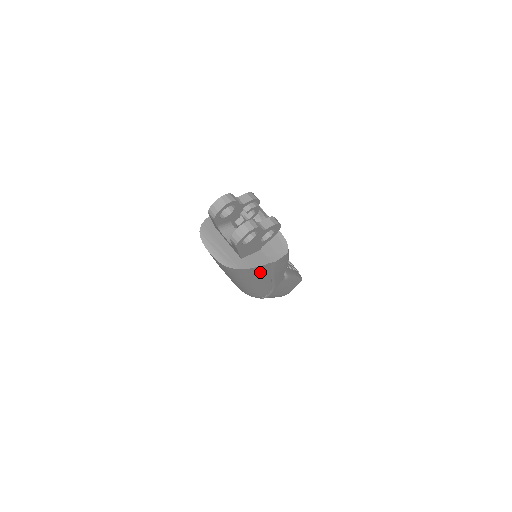
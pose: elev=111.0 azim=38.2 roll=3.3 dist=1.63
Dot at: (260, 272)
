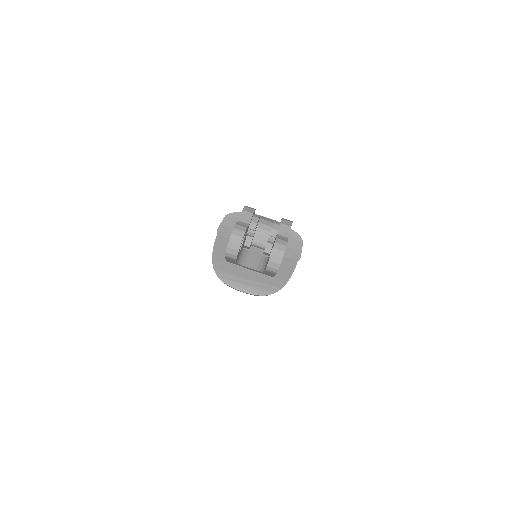
Dot at: occluded
